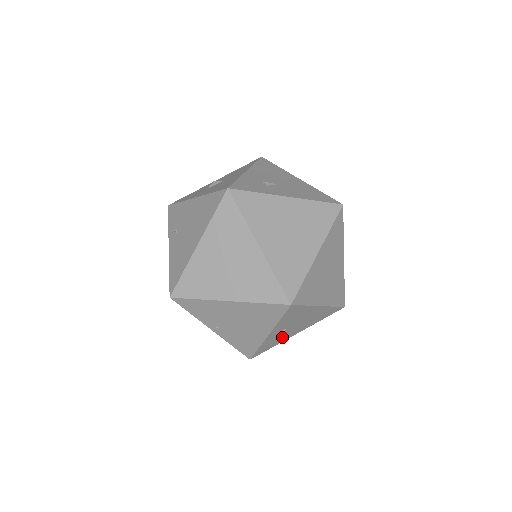
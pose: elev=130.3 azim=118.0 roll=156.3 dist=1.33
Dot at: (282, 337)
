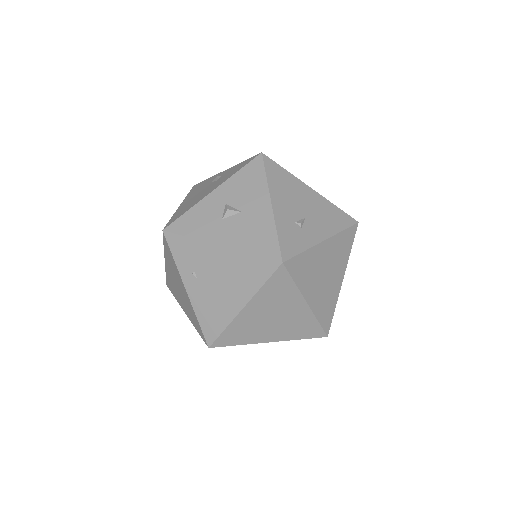
Dot at: occluded
